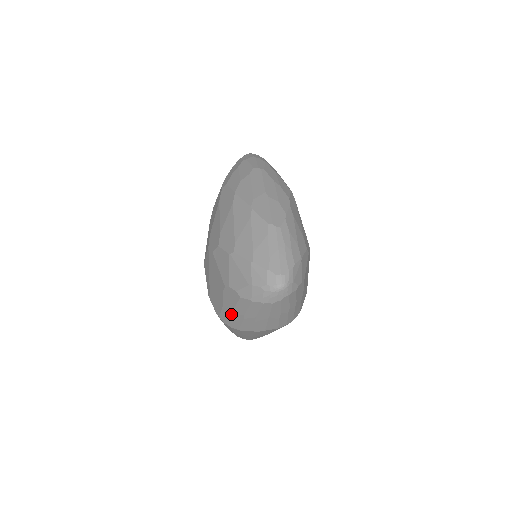
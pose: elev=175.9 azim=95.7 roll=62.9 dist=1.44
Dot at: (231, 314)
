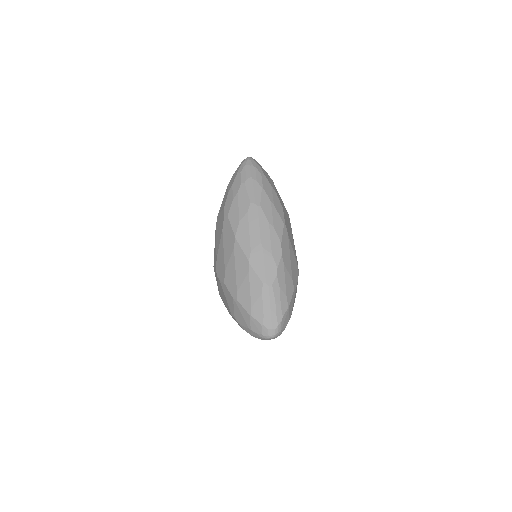
Dot at: occluded
